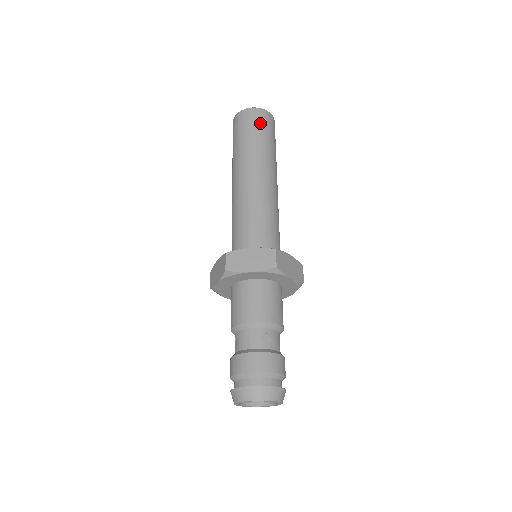
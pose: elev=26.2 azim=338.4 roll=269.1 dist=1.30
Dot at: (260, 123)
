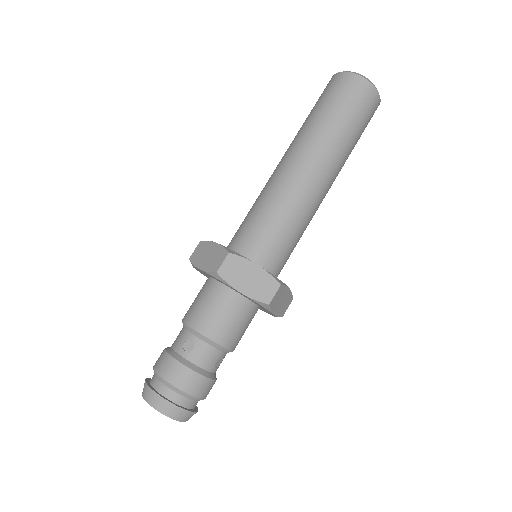
Dot at: (337, 93)
